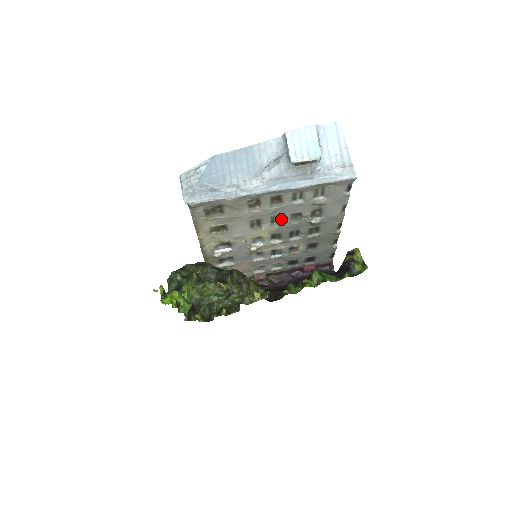
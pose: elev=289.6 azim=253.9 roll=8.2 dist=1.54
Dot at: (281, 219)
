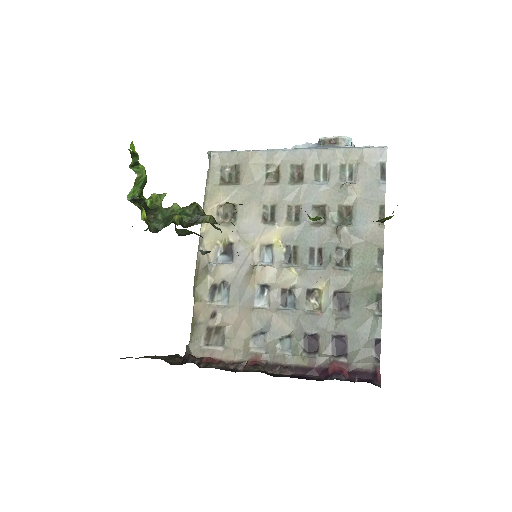
Dot at: (300, 215)
